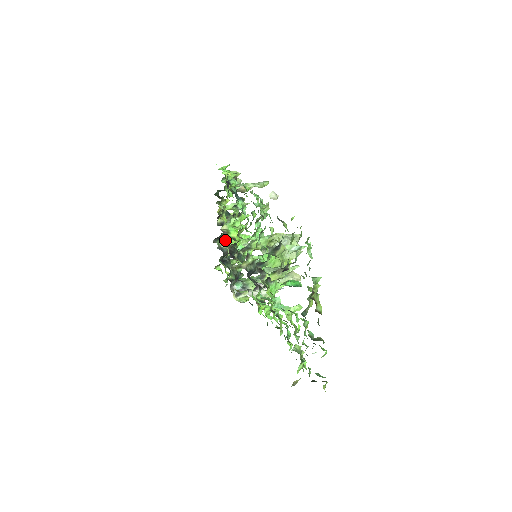
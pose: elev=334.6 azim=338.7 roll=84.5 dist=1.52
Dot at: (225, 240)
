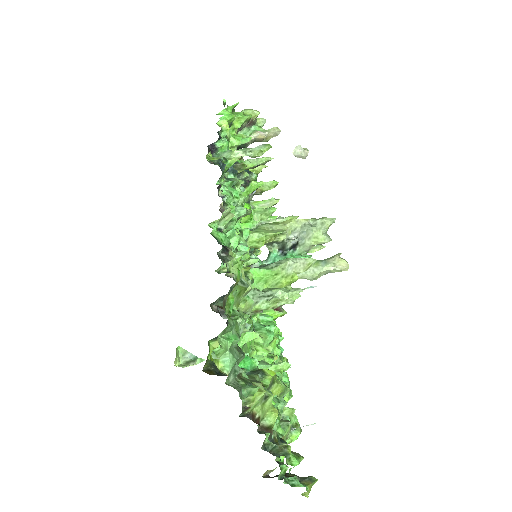
Dot at: occluded
